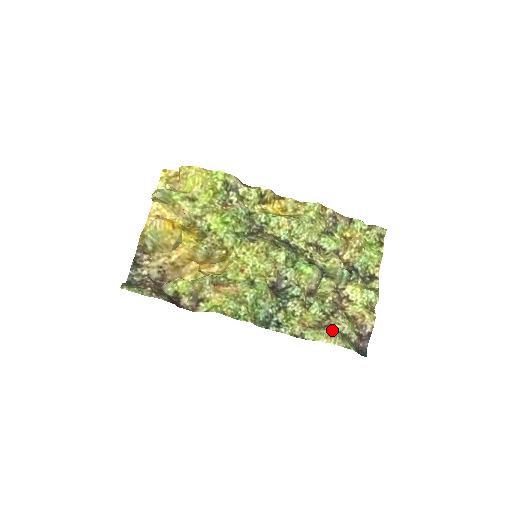
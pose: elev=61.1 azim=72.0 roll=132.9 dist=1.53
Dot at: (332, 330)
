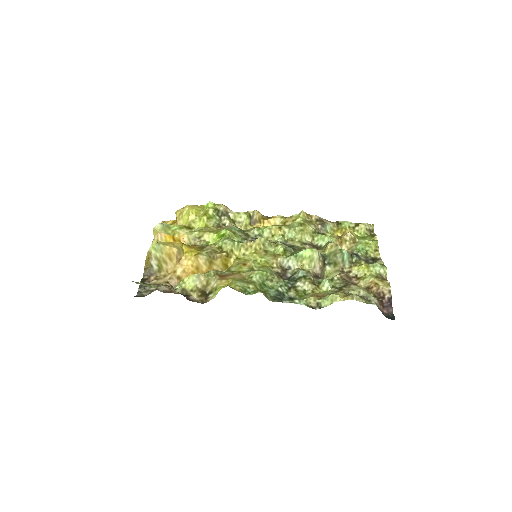
Dot at: (347, 293)
